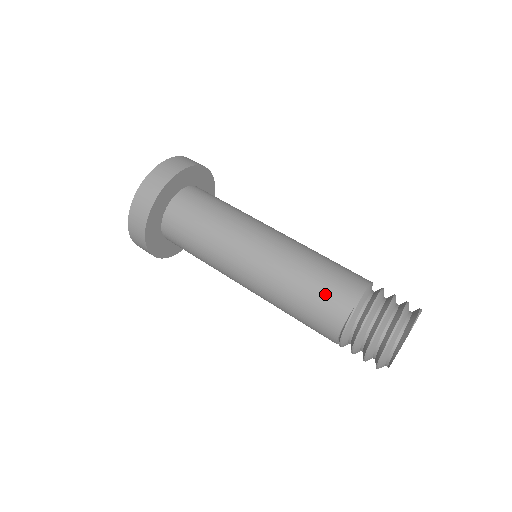
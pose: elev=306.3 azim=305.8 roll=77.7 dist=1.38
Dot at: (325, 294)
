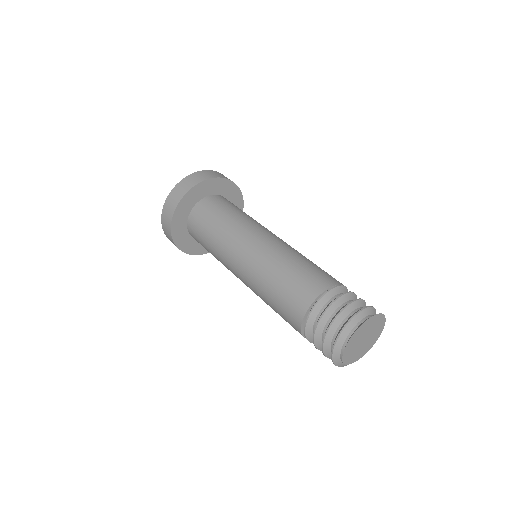
Dot at: (320, 270)
